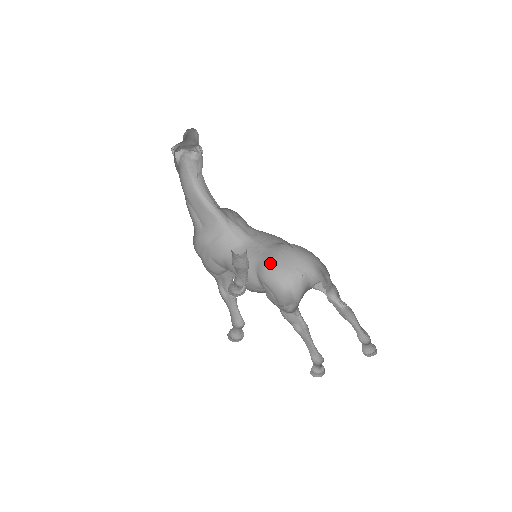
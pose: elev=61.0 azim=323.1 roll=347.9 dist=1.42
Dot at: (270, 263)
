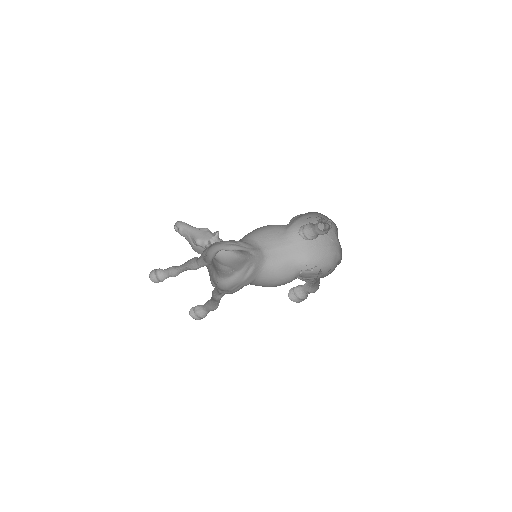
Dot at: (310, 255)
